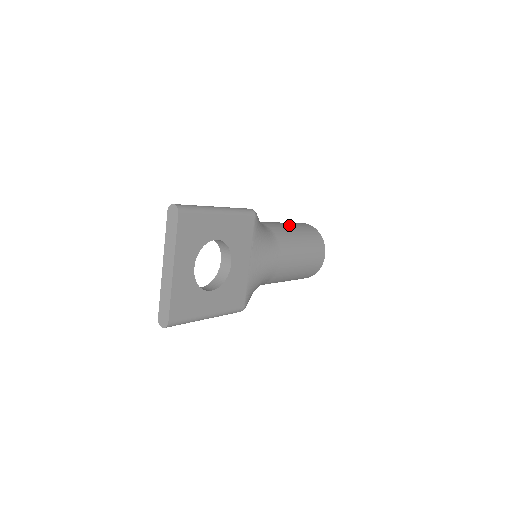
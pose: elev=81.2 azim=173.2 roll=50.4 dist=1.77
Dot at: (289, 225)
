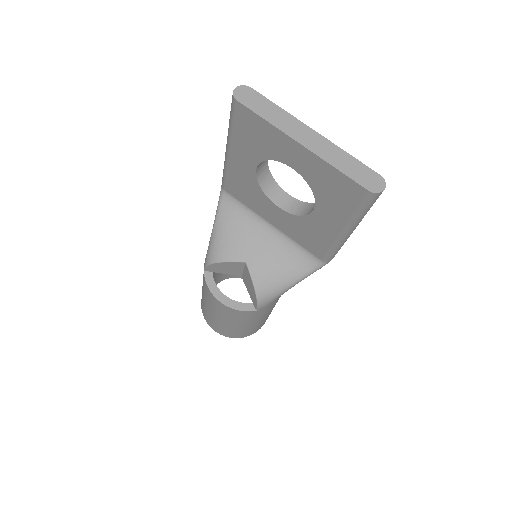
Dot at: occluded
